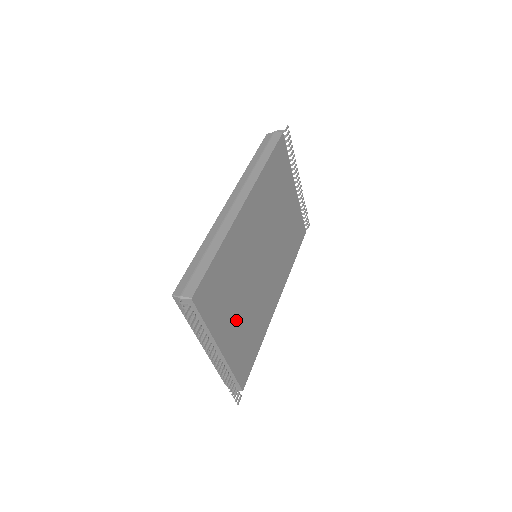
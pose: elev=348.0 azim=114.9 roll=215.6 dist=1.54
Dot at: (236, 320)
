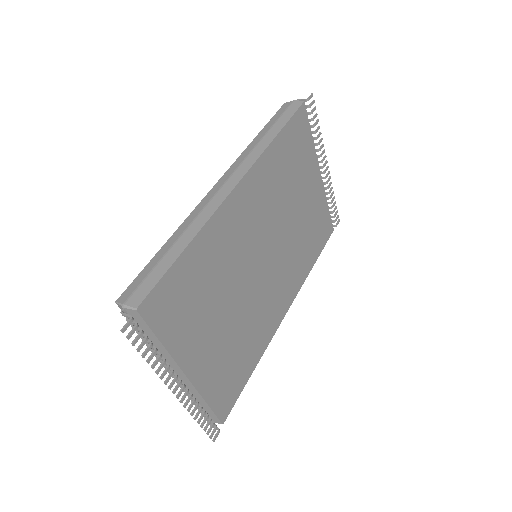
Dot at: (215, 337)
